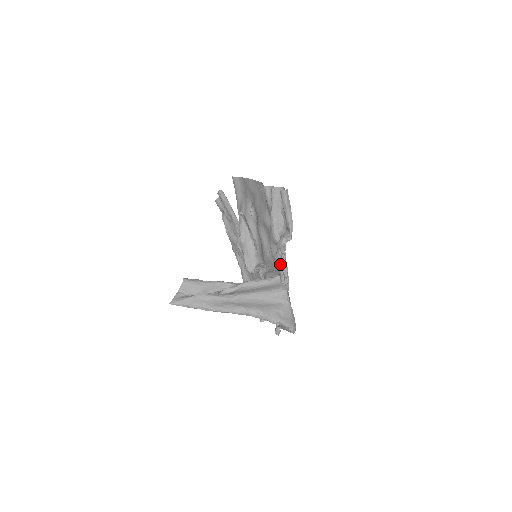
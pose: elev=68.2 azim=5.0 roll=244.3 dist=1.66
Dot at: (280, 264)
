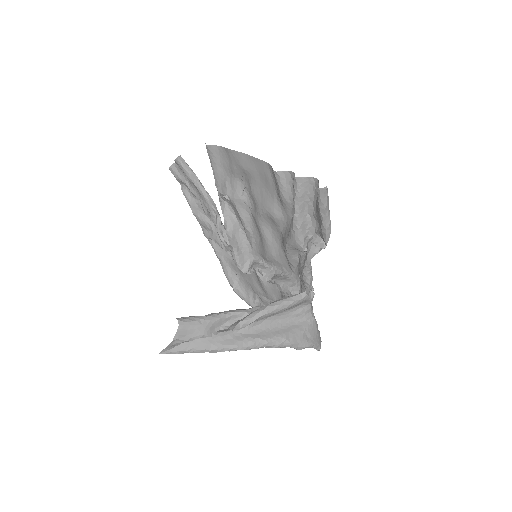
Dot at: (309, 279)
